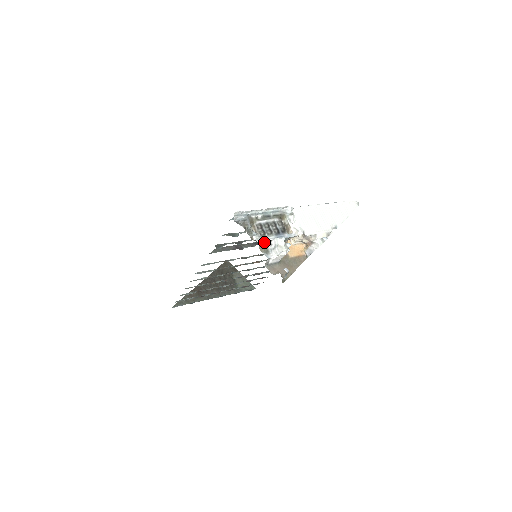
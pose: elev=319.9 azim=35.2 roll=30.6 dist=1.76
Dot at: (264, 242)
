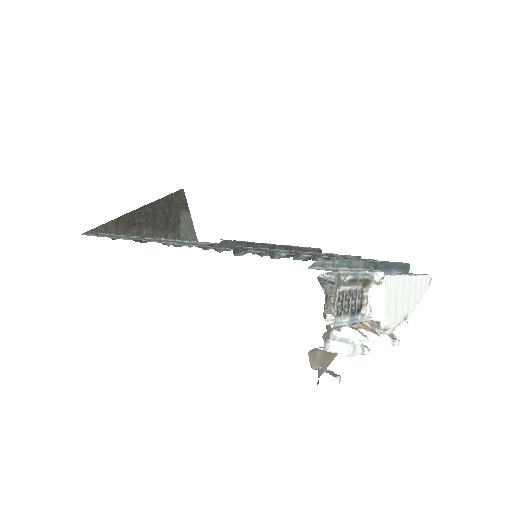
Dot at: (336, 327)
